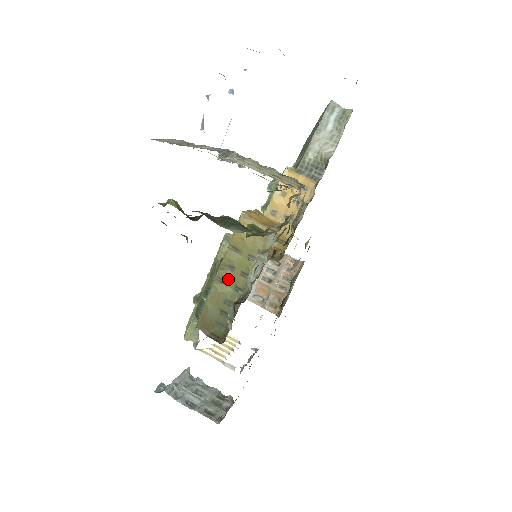
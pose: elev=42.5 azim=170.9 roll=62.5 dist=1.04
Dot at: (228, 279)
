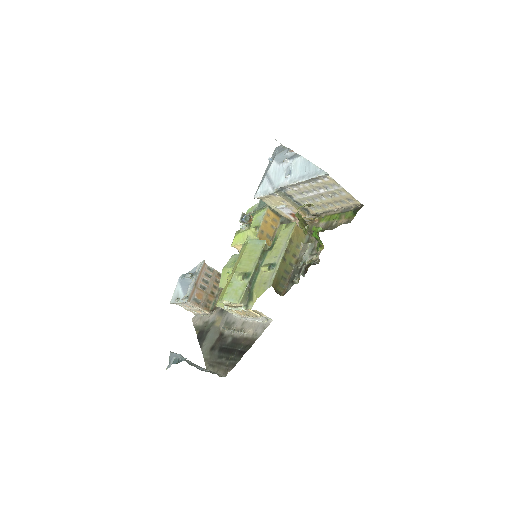
Dot at: (286, 258)
